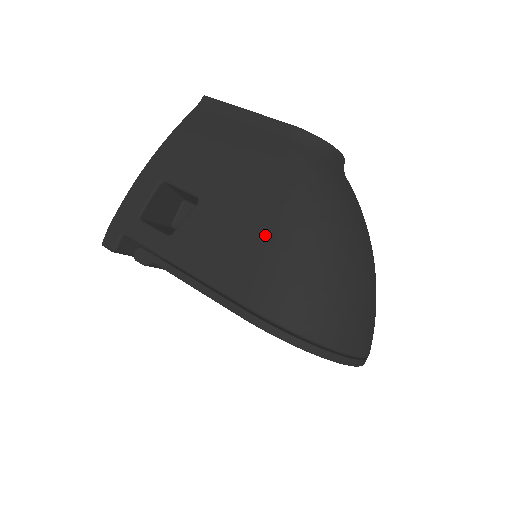
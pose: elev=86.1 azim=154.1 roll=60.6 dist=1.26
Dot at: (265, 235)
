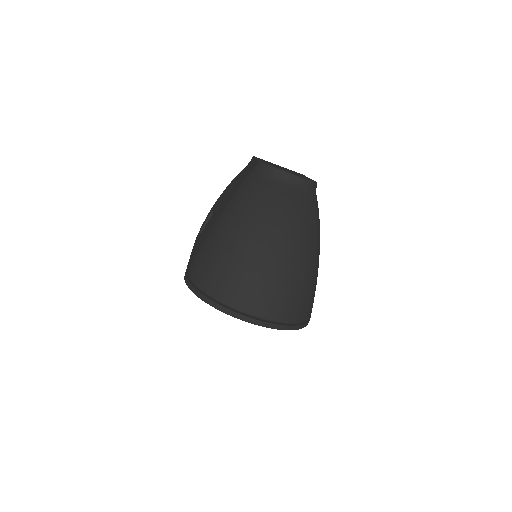
Dot at: (210, 228)
